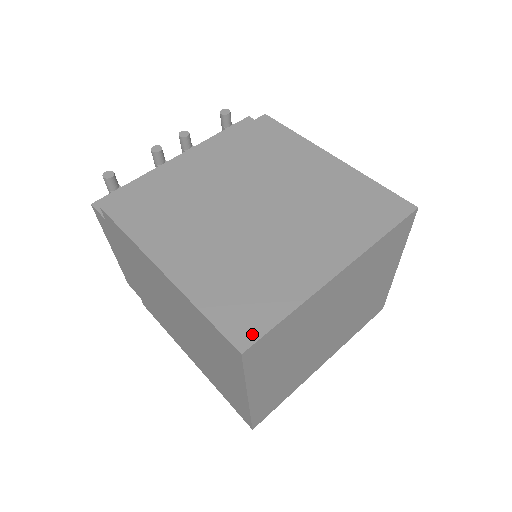
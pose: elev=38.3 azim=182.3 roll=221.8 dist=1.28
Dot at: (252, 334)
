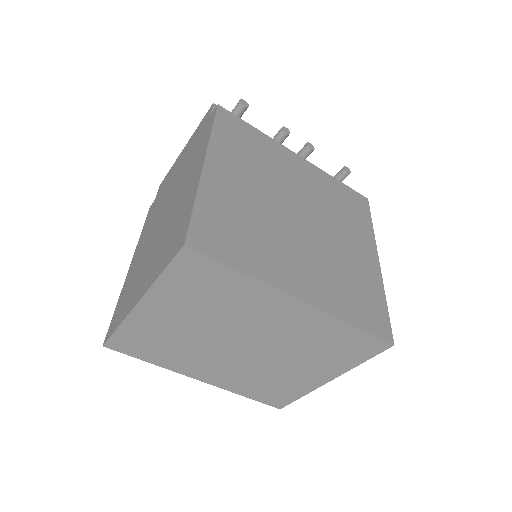
Dot at: (206, 247)
